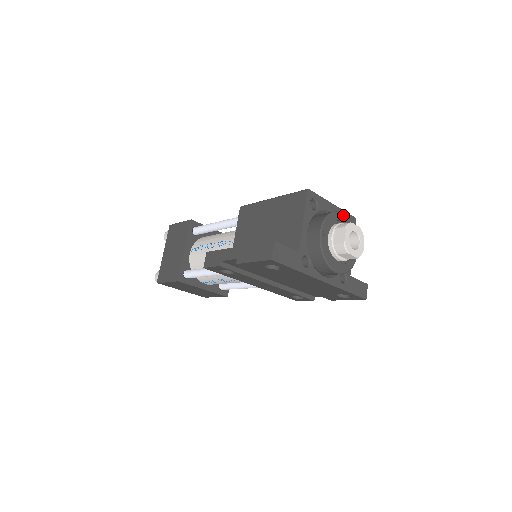
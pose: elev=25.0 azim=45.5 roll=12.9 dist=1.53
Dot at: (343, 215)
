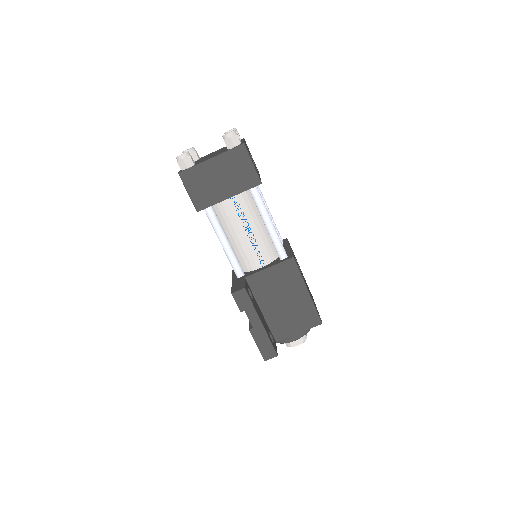
Dot at: occluded
